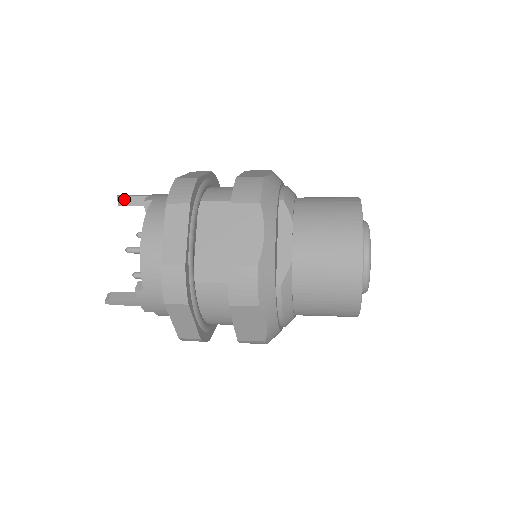
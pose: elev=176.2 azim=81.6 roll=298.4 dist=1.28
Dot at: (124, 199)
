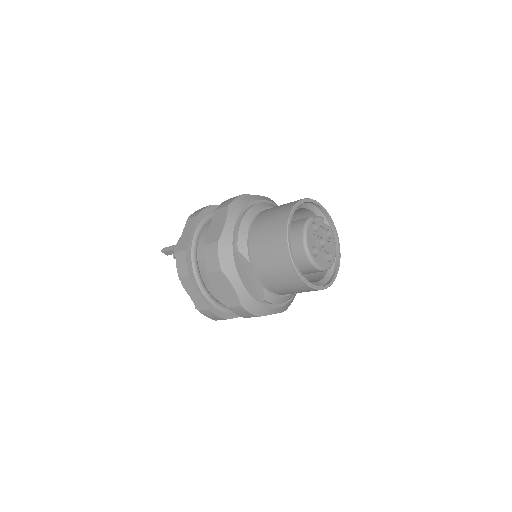
Dot at: (165, 253)
